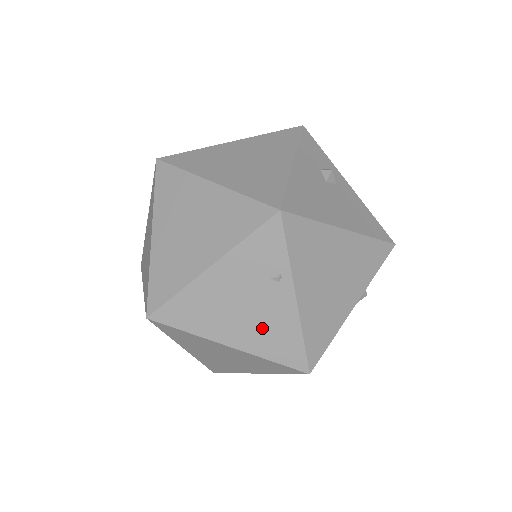
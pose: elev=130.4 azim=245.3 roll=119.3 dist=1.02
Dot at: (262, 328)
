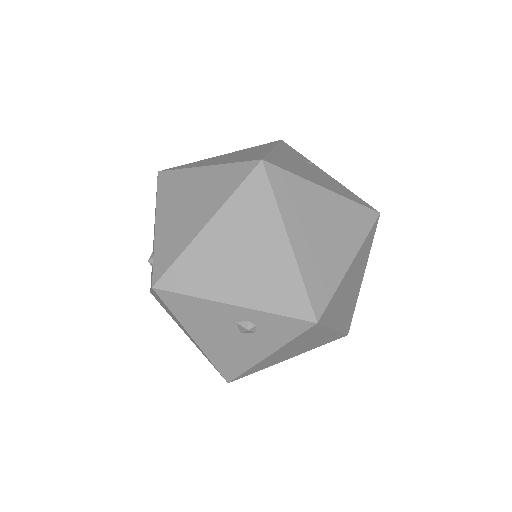
Dot at: (330, 183)
